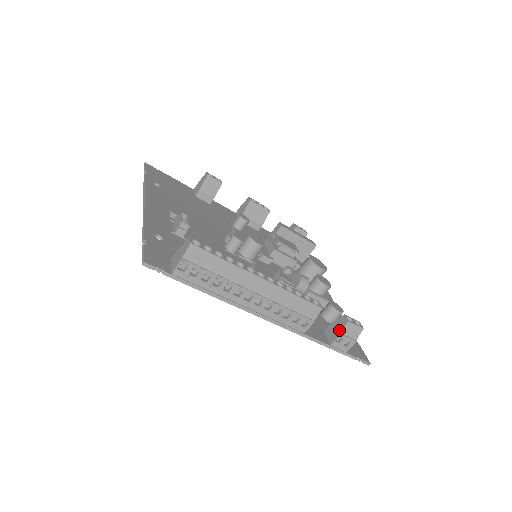
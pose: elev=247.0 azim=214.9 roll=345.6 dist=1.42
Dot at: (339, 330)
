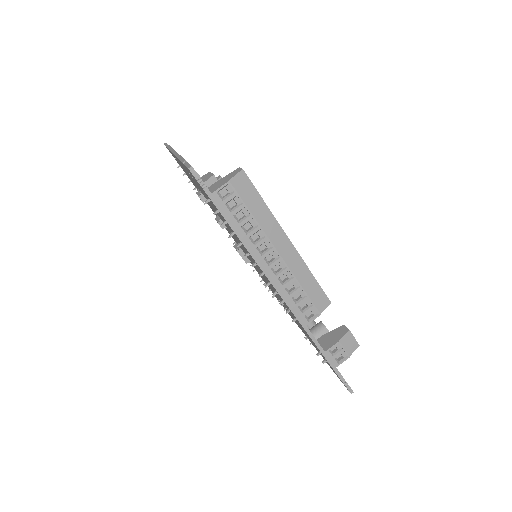
Dot at: (337, 338)
